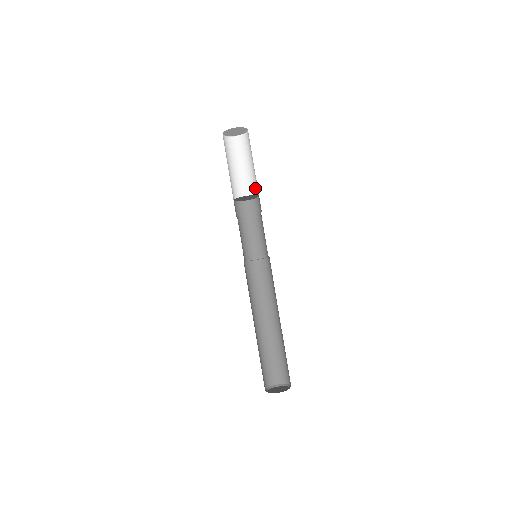
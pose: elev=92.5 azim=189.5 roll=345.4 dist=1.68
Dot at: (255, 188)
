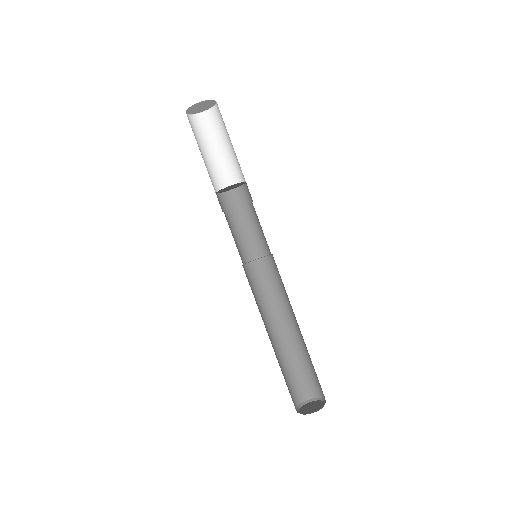
Dot at: (229, 177)
